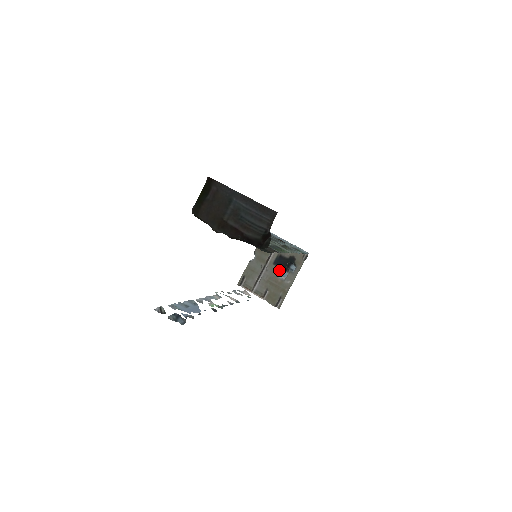
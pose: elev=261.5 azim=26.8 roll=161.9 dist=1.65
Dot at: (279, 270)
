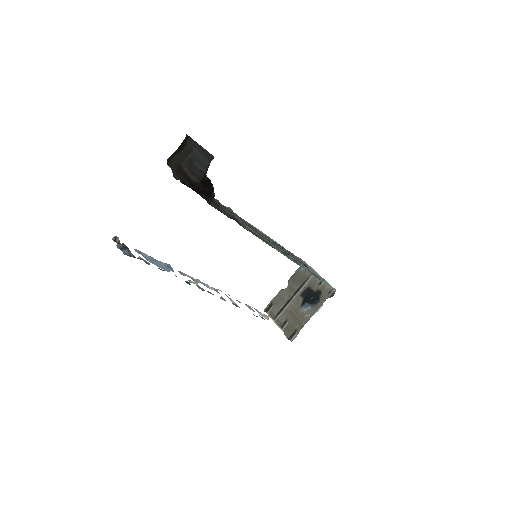
Dot at: (303, 302)
